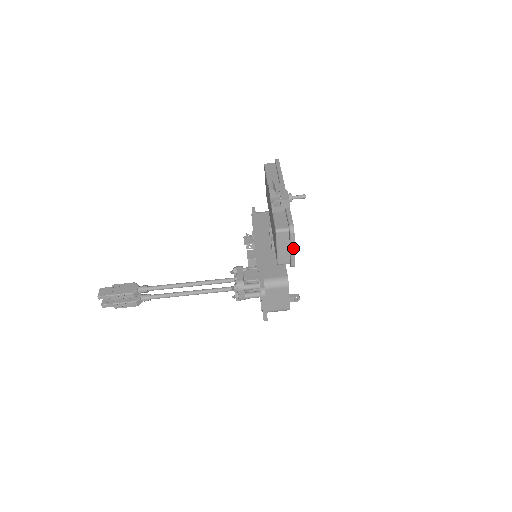
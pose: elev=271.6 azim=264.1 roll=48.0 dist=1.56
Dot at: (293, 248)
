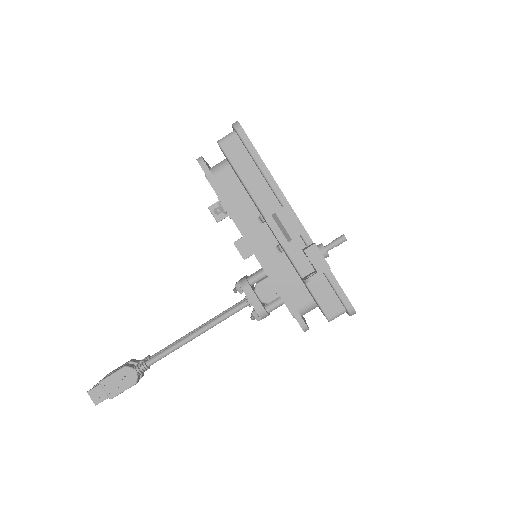
Dot at: occluded
